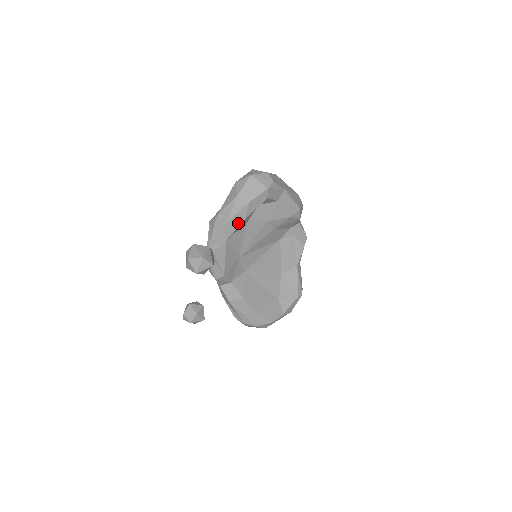
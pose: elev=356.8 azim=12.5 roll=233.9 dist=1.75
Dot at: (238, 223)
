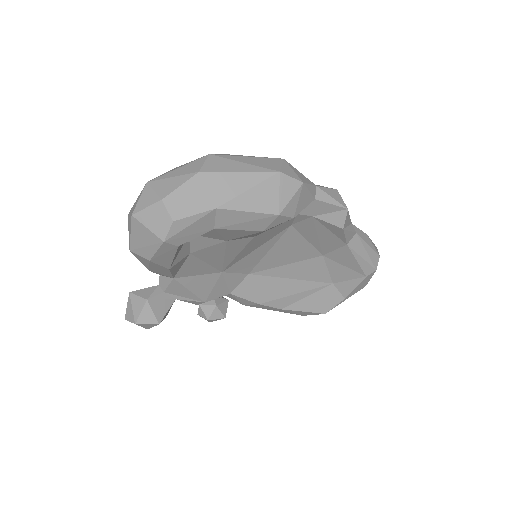
Dot at: (165, 271)
